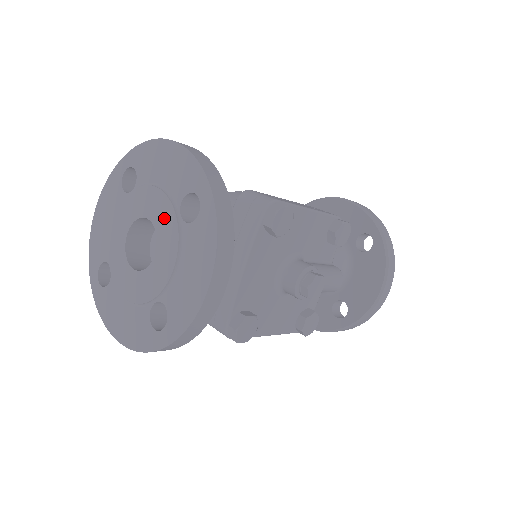
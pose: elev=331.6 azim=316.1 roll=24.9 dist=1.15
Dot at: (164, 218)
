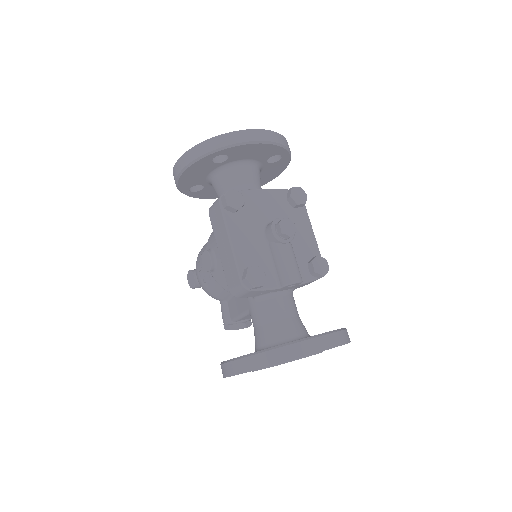
Dot at: occluded
